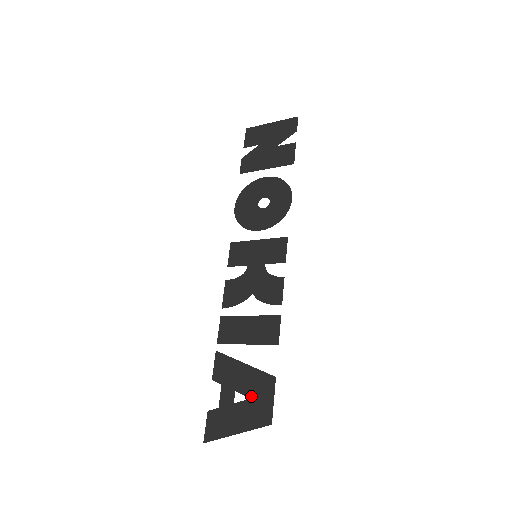
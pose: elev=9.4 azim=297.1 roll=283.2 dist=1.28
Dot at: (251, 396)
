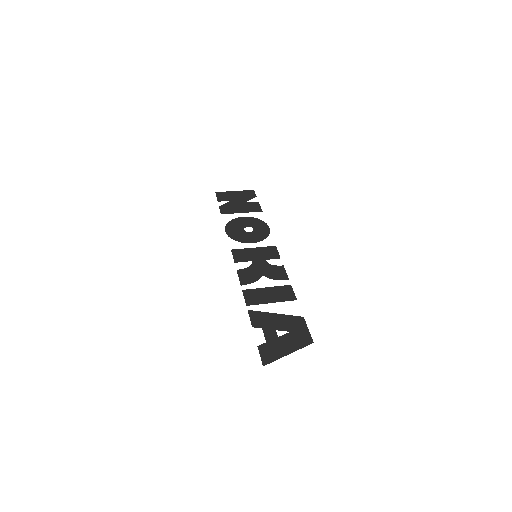
Dot at: (290, 330)
